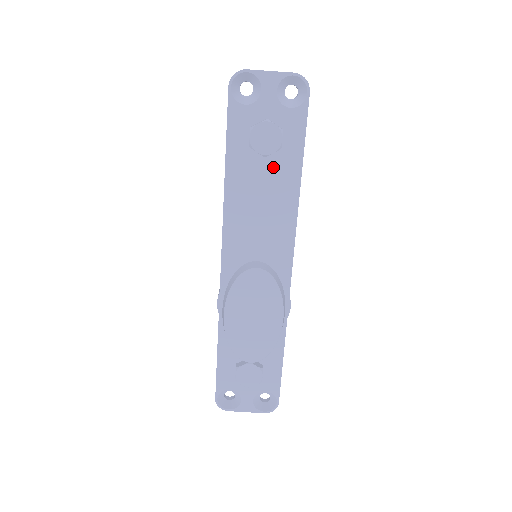
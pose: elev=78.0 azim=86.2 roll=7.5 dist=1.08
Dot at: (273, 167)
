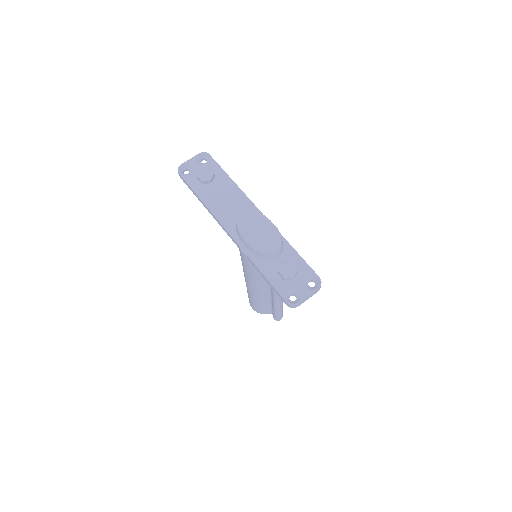
Dot at: (218, 184)
